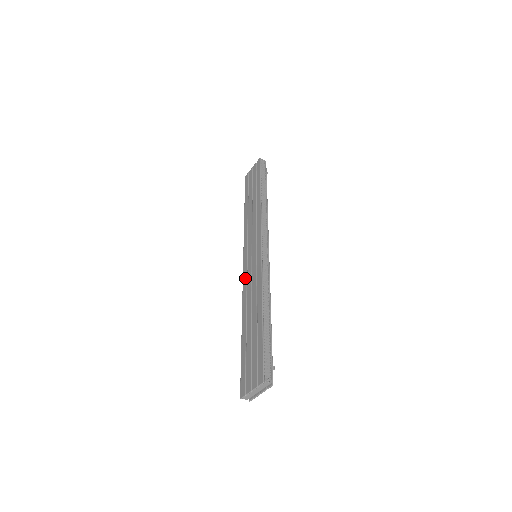
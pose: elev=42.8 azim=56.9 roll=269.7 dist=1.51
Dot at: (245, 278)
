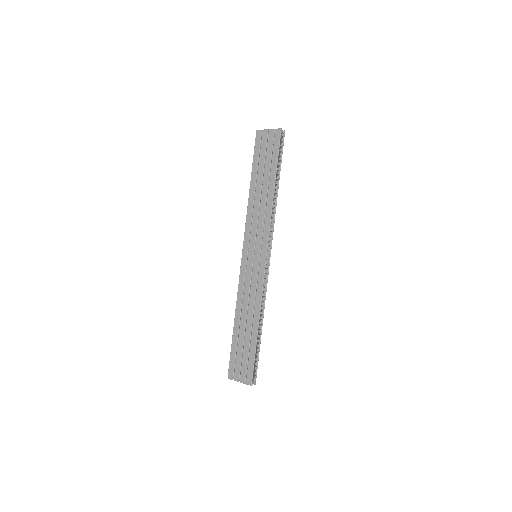
Dot at: (243, 275)
